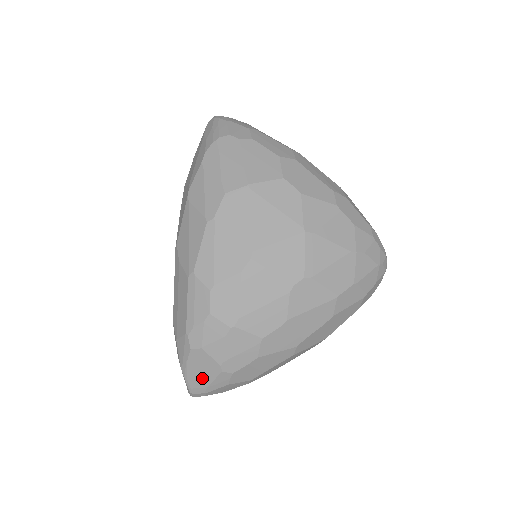
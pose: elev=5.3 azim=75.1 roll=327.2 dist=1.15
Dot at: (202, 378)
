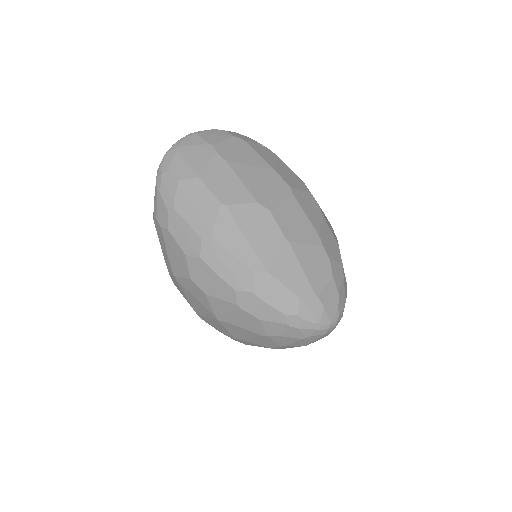
Dot at: occluded
